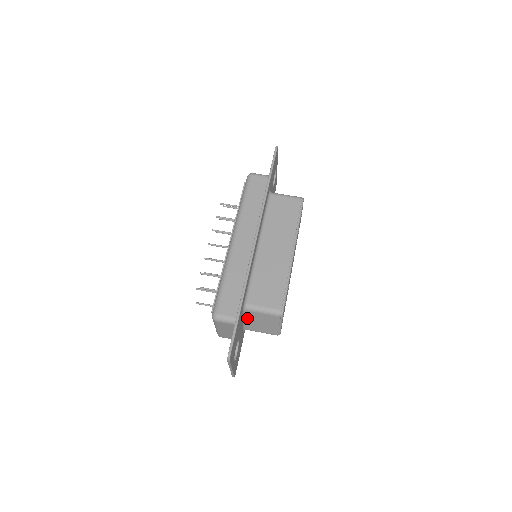
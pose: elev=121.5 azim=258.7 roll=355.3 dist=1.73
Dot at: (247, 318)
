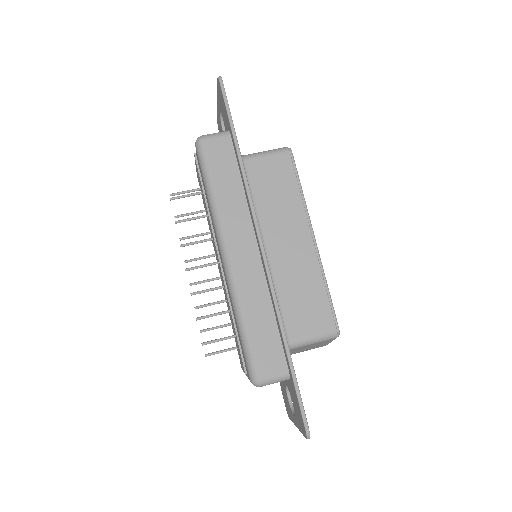
Dot at: occluded
